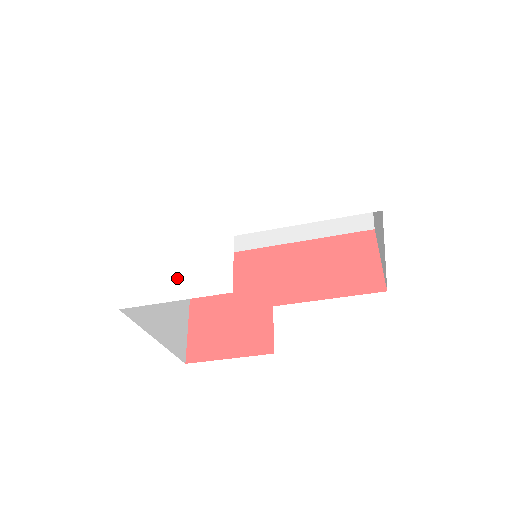
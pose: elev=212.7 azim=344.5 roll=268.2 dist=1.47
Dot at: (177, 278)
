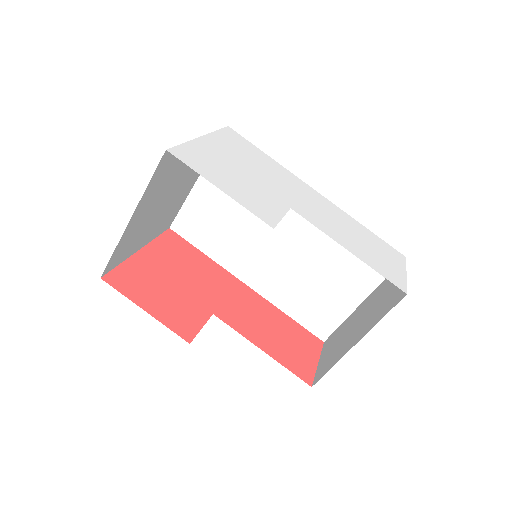
Dot at: (231, 183)
